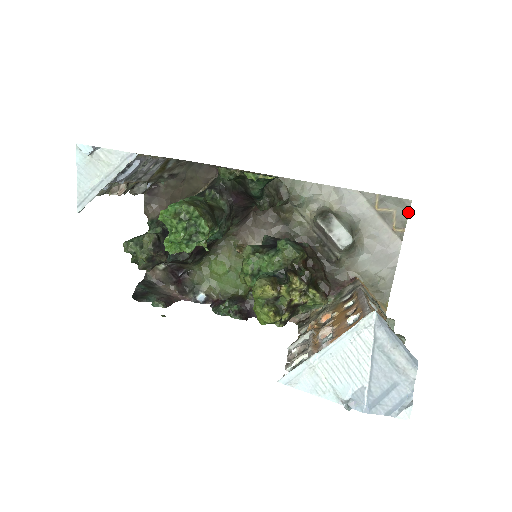
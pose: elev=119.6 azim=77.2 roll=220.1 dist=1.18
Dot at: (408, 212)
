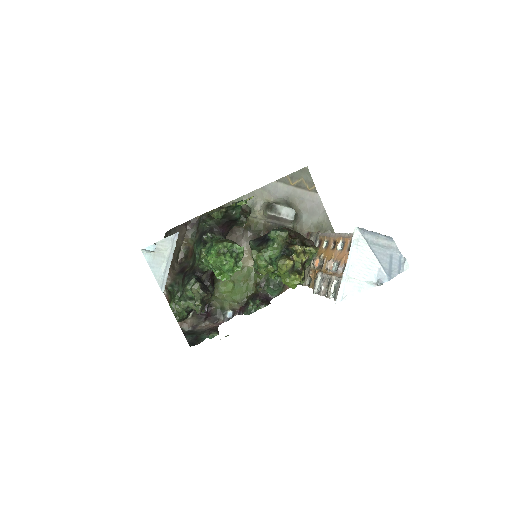
Dot at: (310, 174)
